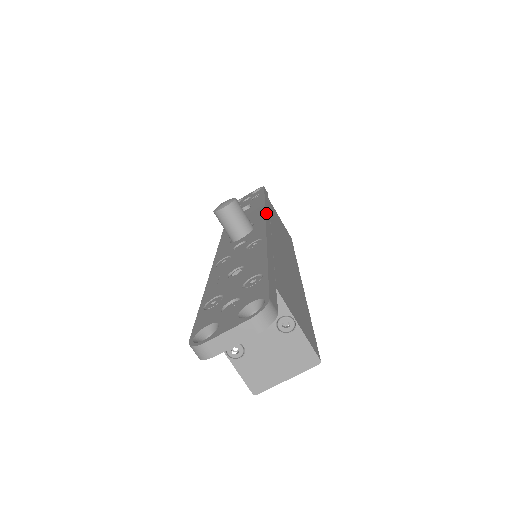
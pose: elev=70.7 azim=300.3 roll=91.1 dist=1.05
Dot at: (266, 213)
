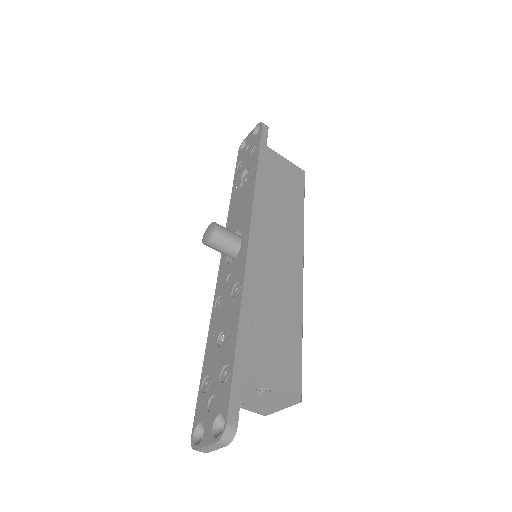
Dot at: (253, 211)
